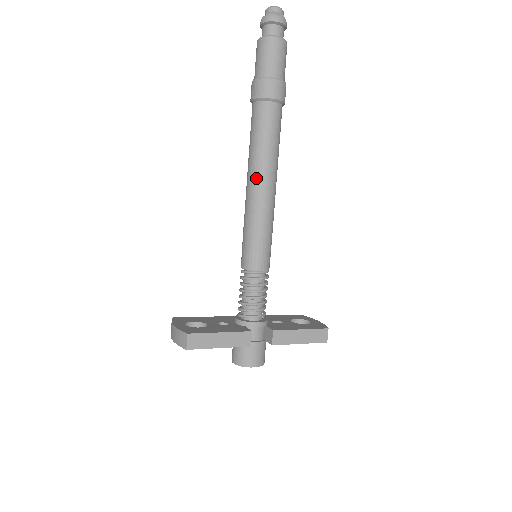
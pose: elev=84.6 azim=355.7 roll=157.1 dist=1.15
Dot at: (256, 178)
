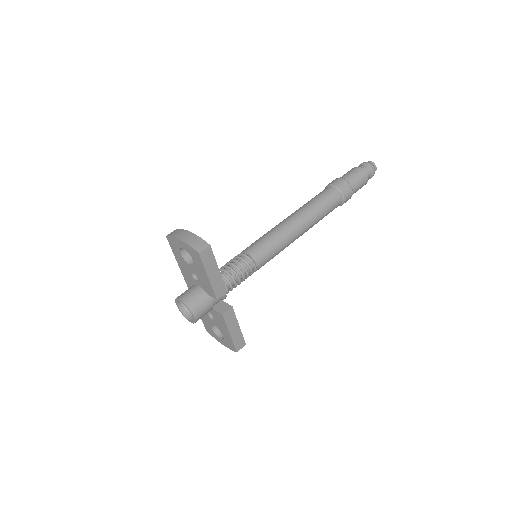
Dot at: (303, 219)
